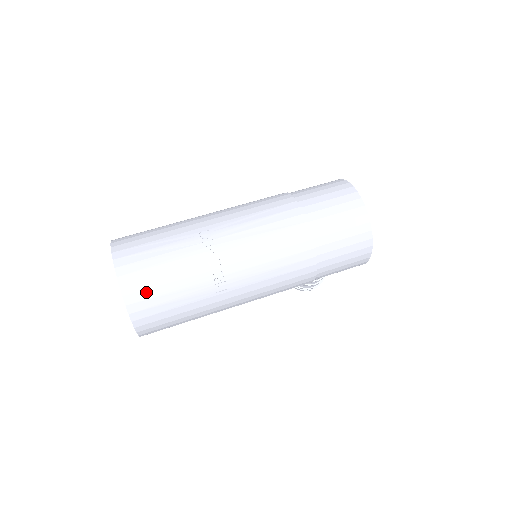
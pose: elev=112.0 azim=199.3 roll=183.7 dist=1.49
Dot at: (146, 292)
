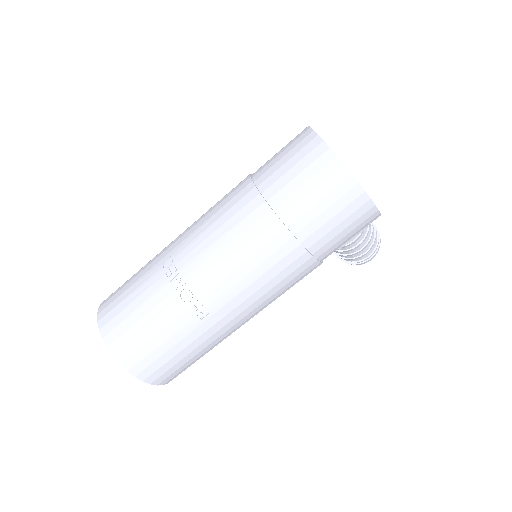
Dot at: (131, 344)
